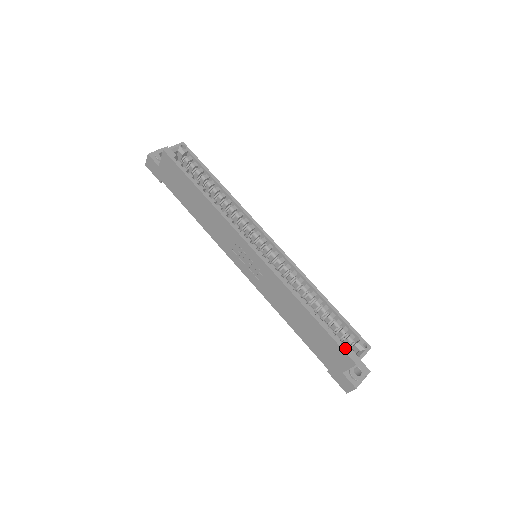
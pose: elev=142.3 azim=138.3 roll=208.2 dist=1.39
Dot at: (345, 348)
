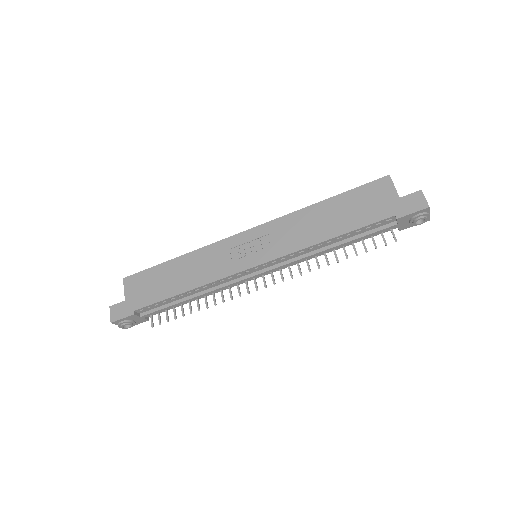
Dot at: (371, 183)
